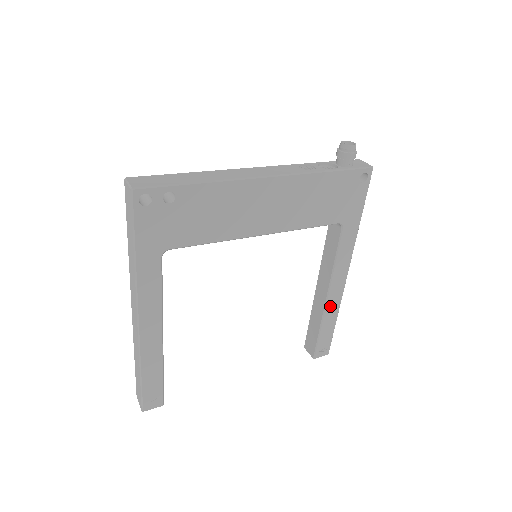
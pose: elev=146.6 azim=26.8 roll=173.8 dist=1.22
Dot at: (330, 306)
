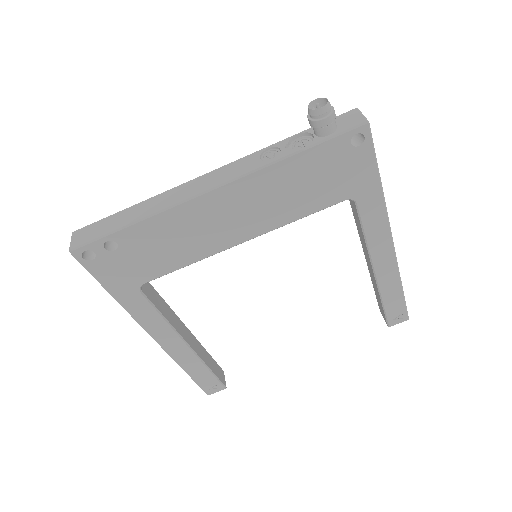
Dot at: (384, 279)
